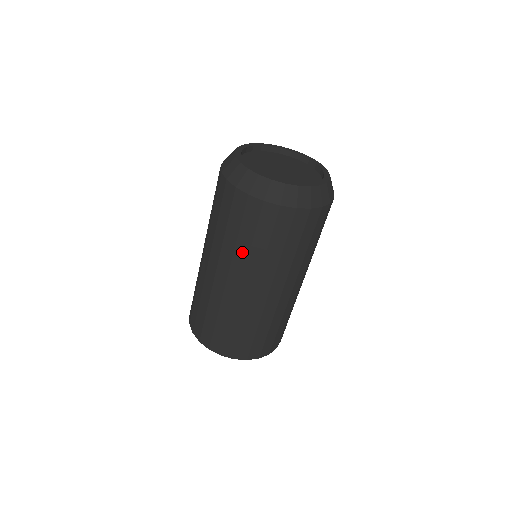
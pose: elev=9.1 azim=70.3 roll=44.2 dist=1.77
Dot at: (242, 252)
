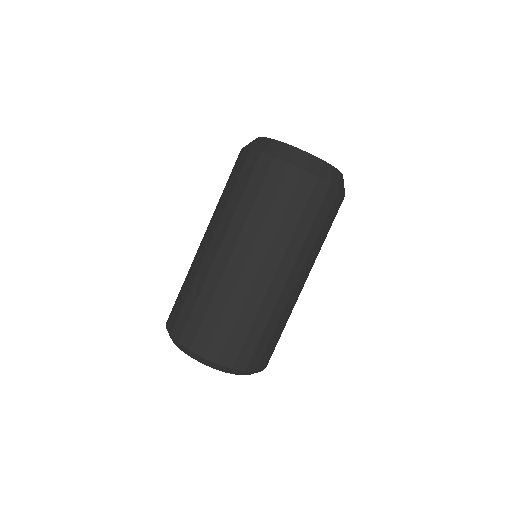
Dot at: (256, 220)
